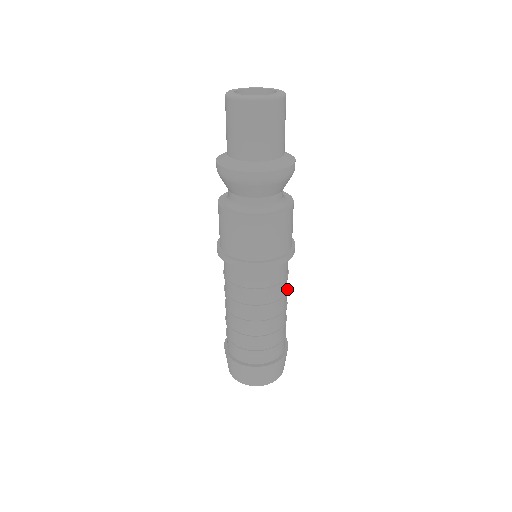
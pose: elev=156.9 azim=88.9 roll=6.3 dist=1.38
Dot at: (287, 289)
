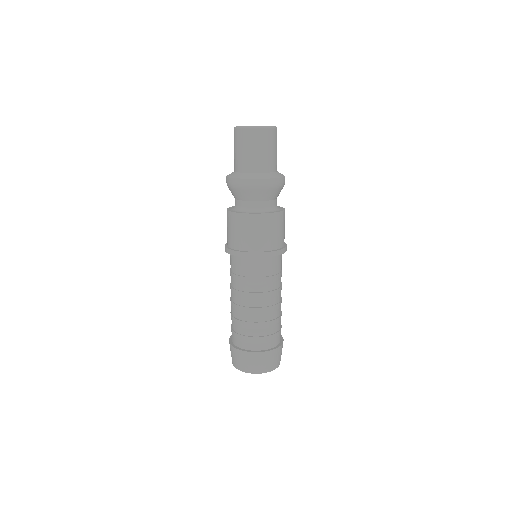
Dot at: (281, 284)
